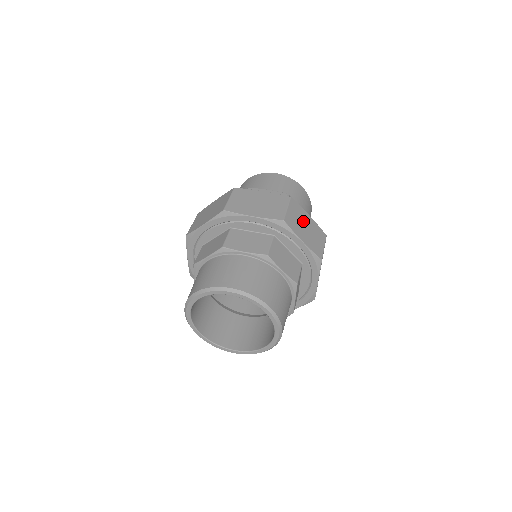
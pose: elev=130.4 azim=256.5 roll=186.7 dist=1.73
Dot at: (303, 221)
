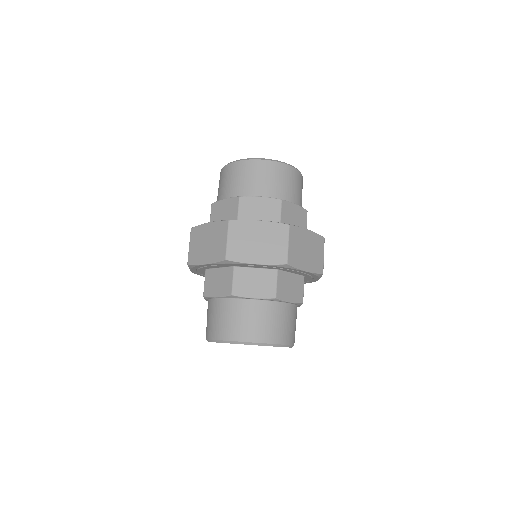
Dot at: (303, 244)
